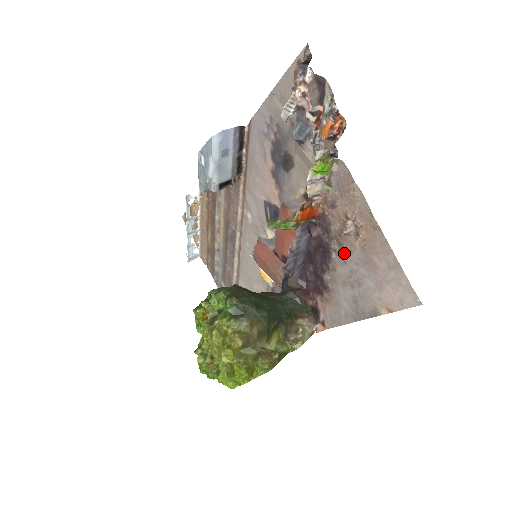
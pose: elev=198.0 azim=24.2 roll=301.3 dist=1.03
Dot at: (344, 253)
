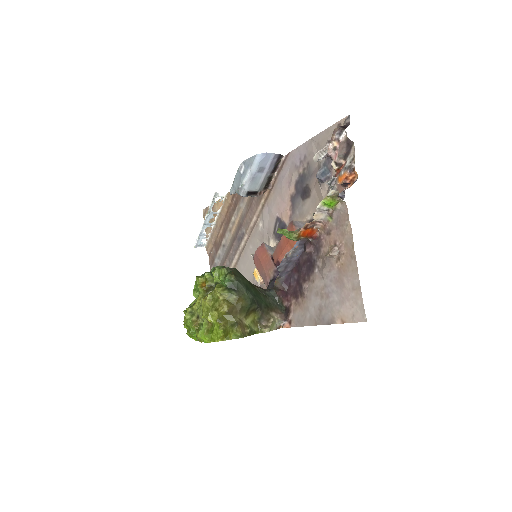
Dot at: (324, 270)
